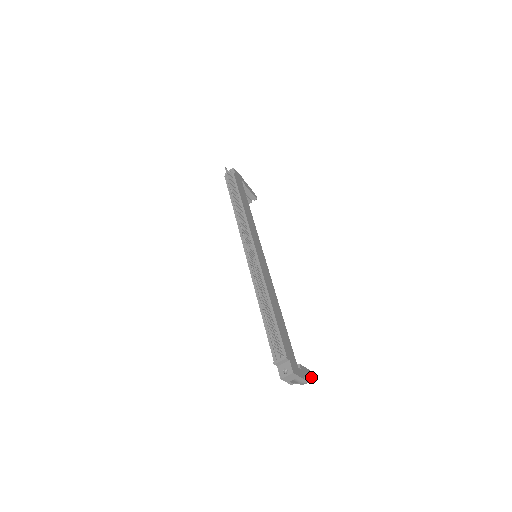
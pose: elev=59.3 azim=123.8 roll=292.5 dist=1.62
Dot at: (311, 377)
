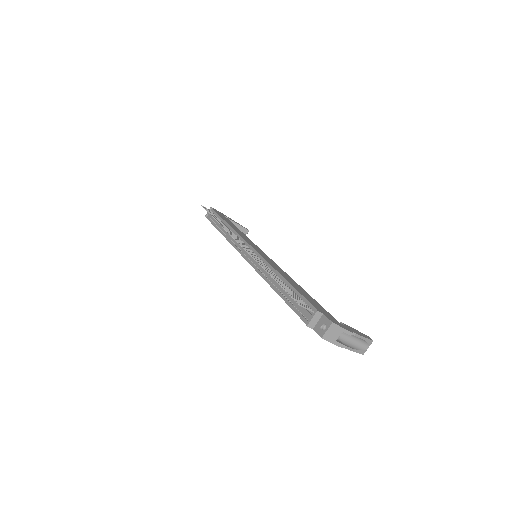
Dot at: (365, 337)
